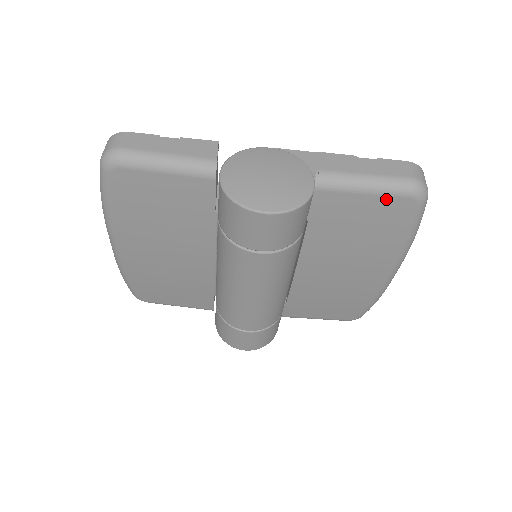
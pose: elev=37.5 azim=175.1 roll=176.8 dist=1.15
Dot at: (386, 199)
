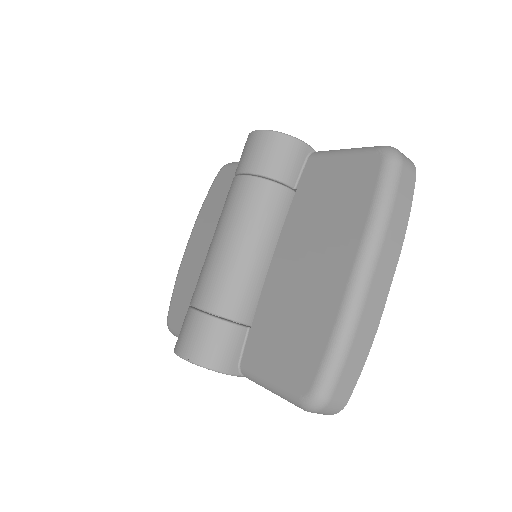
Dot at: (357, 158)
